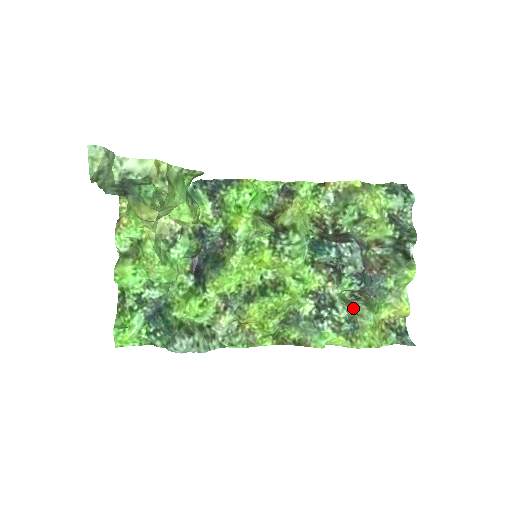
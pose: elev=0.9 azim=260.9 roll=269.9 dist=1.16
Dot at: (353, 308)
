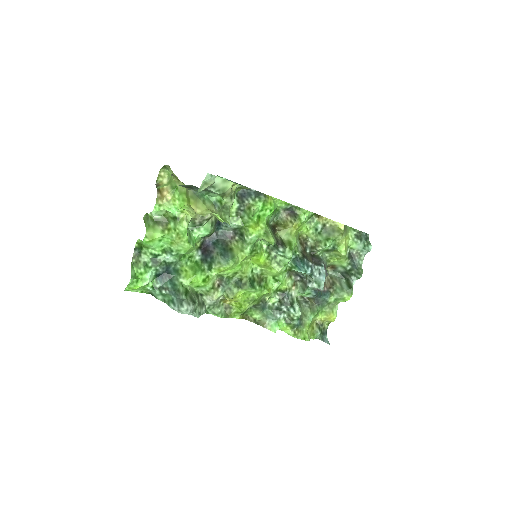
Dot at: (302, 309)
